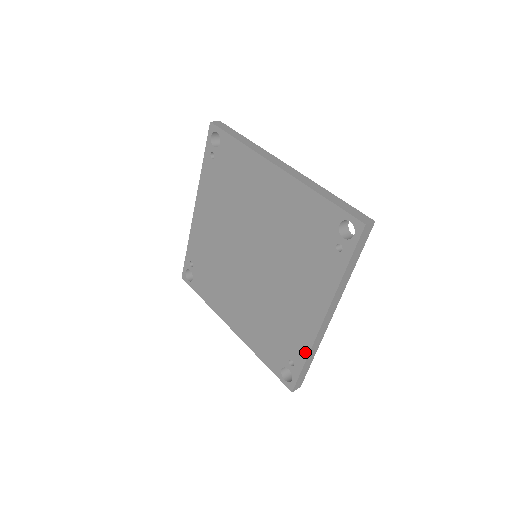
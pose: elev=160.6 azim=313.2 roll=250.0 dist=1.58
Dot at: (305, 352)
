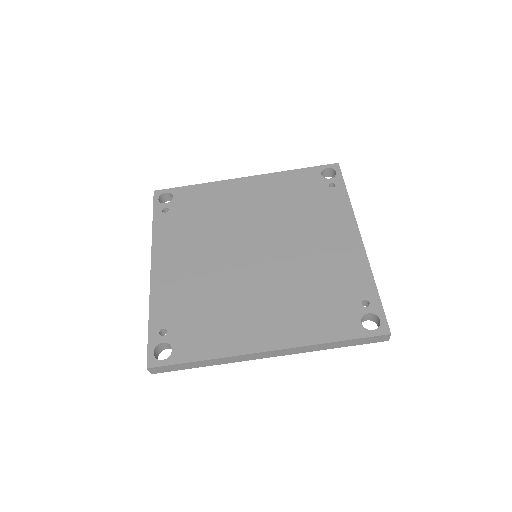
Dot at: (369, 277)
